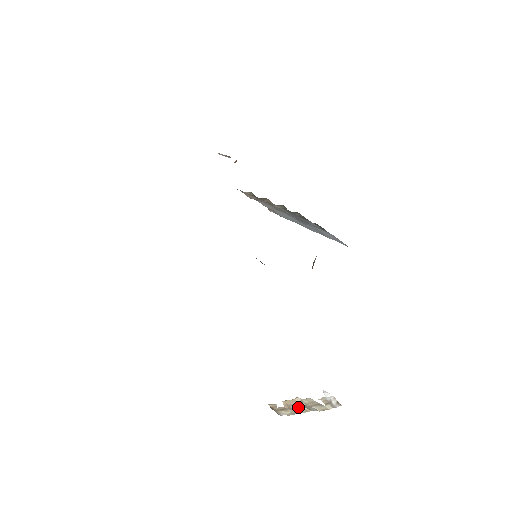
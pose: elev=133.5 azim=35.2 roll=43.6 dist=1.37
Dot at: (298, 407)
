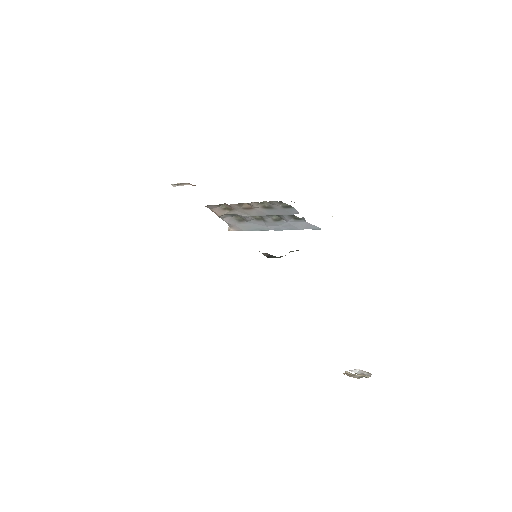
Dot at: occluded
